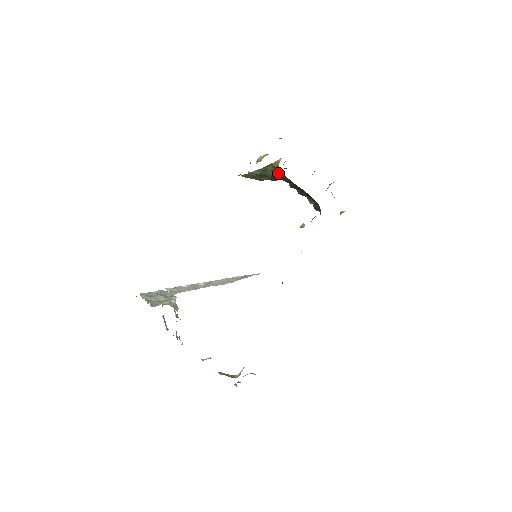
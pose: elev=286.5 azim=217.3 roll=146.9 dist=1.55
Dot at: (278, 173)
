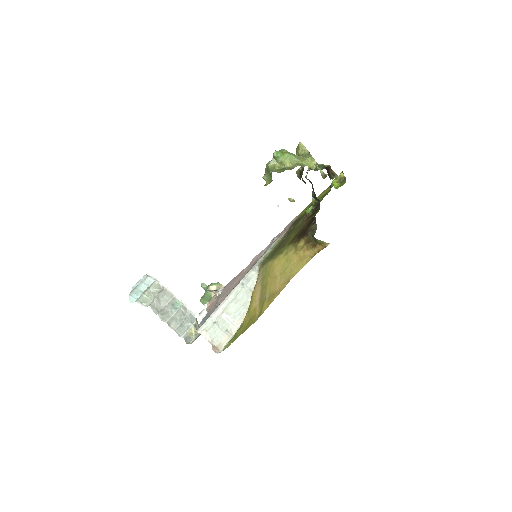
Dot at: occluded
